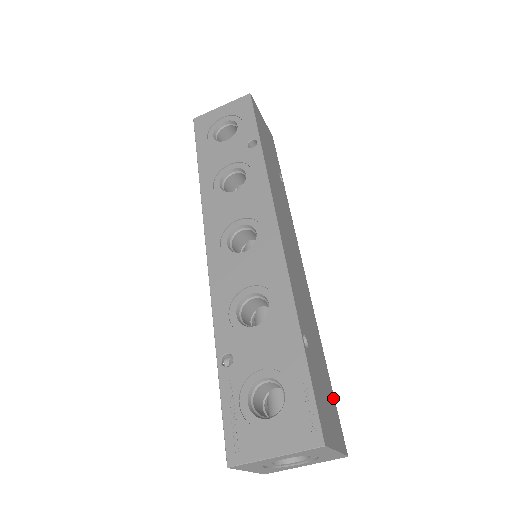
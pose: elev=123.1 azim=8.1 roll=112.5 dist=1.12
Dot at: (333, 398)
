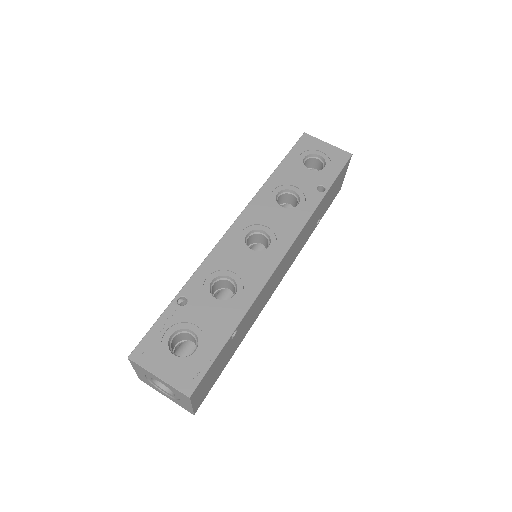
Dot at: (217, 377)
